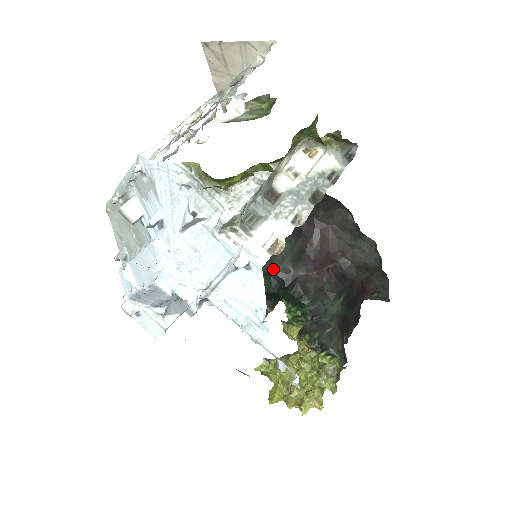
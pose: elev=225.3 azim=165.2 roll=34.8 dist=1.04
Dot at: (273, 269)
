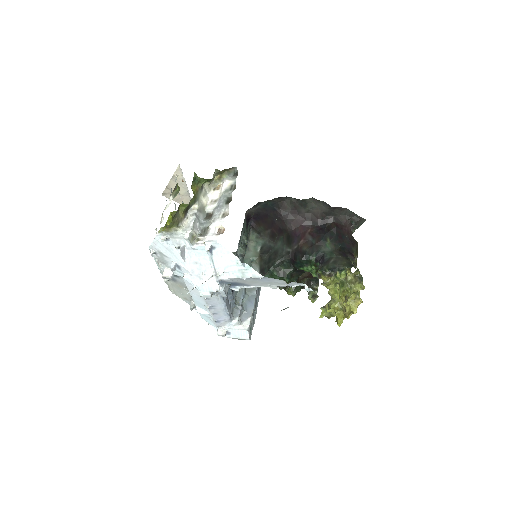
Dot at: (281, 258)
